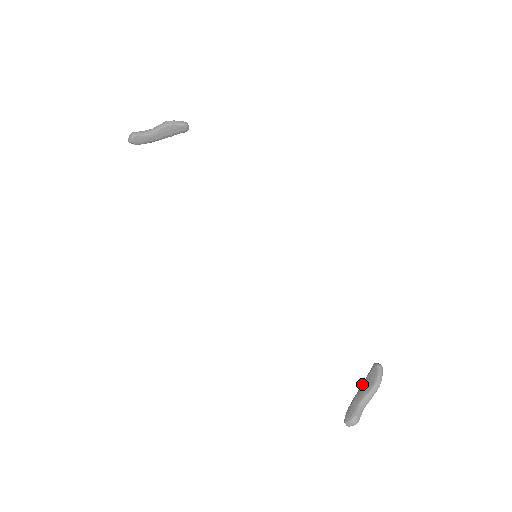
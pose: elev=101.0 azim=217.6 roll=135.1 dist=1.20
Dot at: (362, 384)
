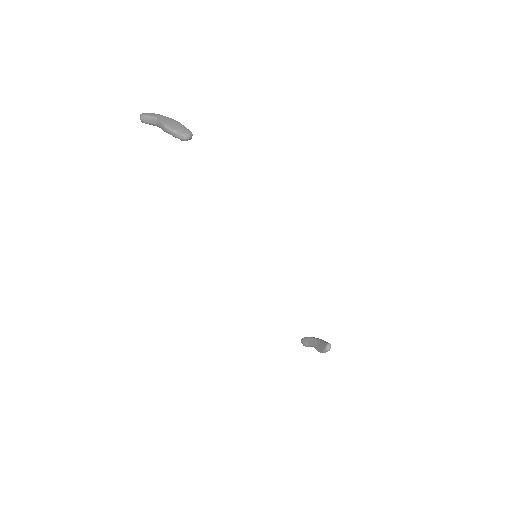
Dot at: (319, 340)
